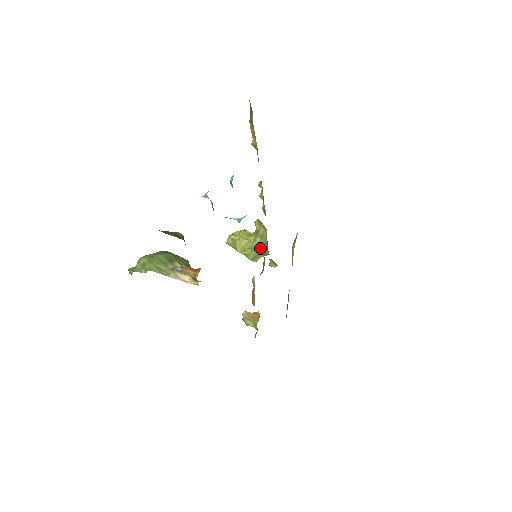
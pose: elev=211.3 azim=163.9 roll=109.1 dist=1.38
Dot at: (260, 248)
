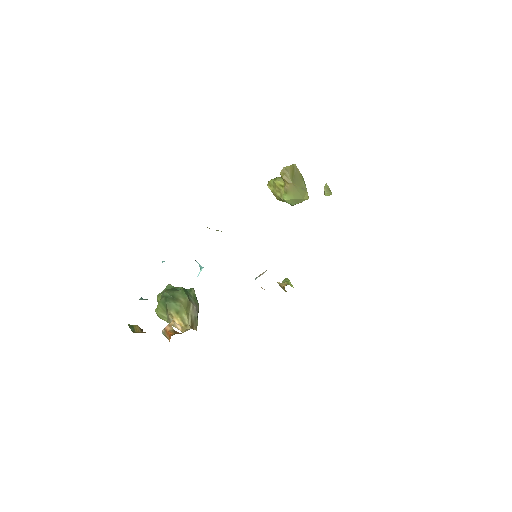
Dot at: (292, 201)
